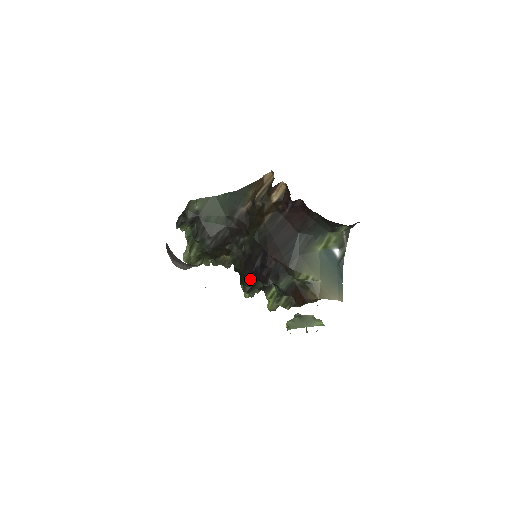
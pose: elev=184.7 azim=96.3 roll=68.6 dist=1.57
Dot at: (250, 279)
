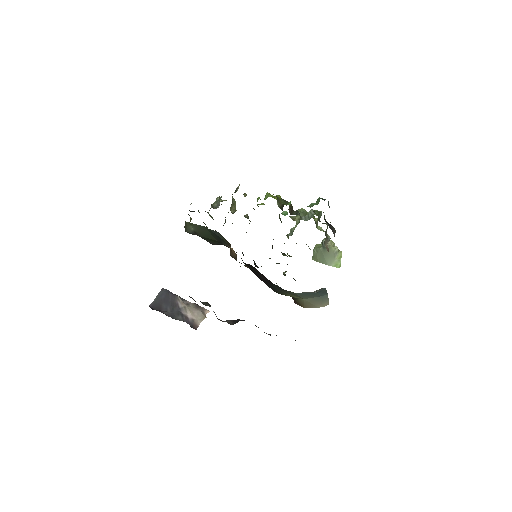
Dot at: occluded
